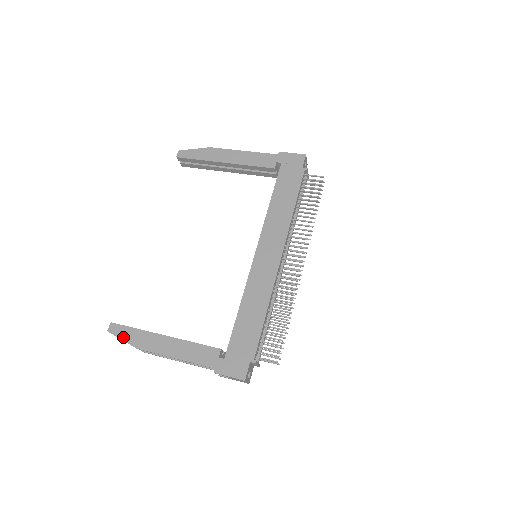
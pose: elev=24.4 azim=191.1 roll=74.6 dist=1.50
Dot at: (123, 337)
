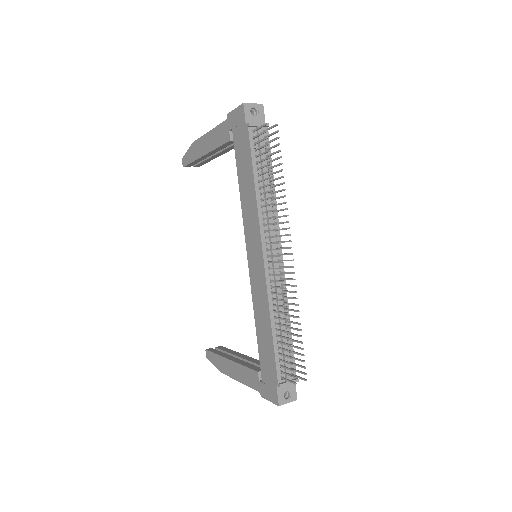
Dot at: (213, 362)
